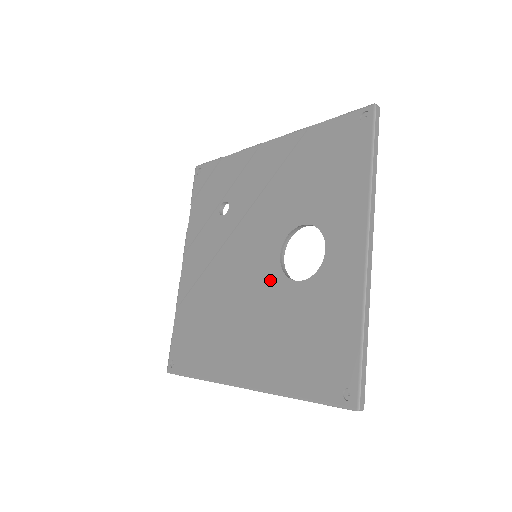
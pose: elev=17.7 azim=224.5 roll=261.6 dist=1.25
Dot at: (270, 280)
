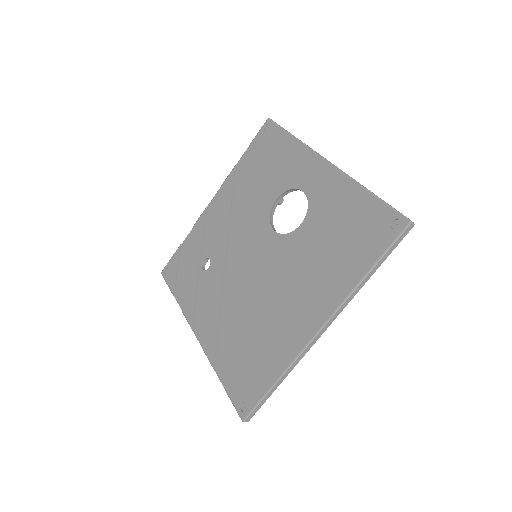
Dot at: (280, 249)
